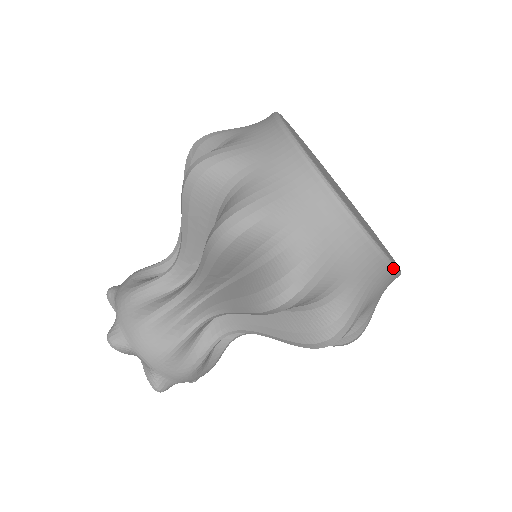
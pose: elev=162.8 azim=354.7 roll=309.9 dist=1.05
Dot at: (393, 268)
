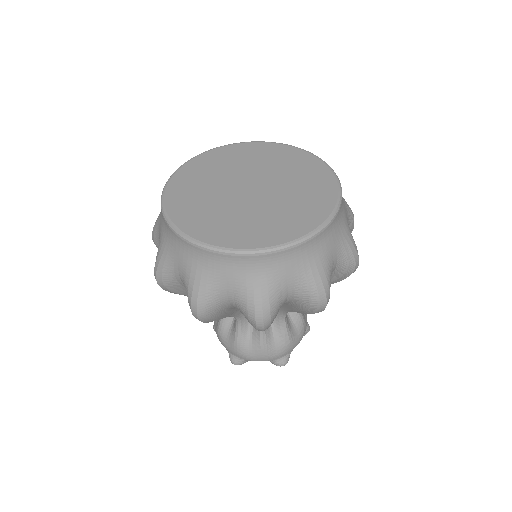
Dot at: (314, 235)
